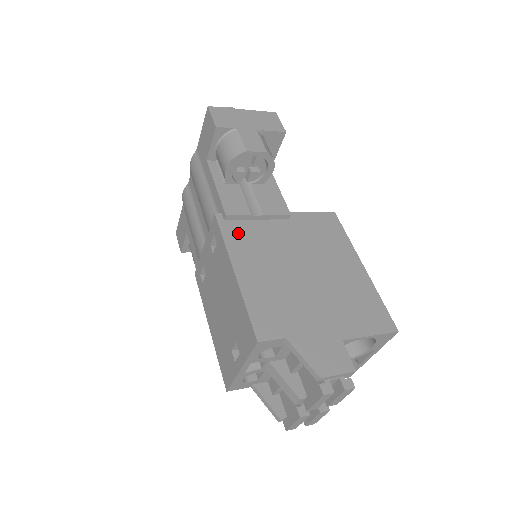
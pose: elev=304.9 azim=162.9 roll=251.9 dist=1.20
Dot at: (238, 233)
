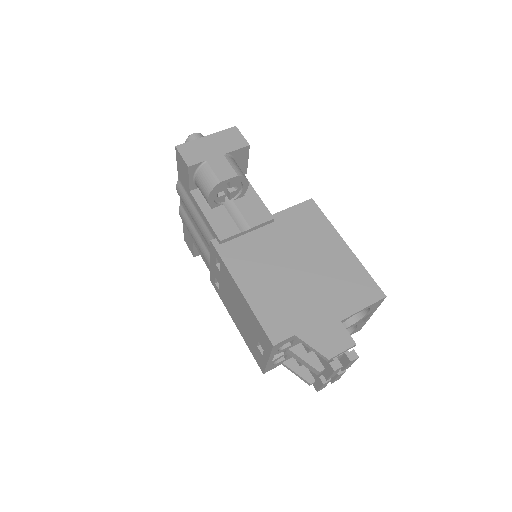
Dot at: (234, 253)
